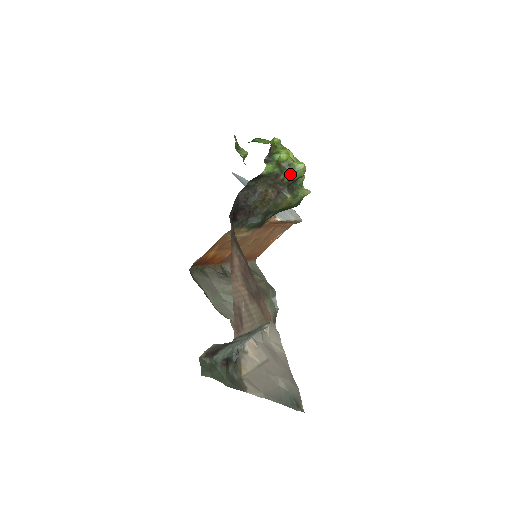
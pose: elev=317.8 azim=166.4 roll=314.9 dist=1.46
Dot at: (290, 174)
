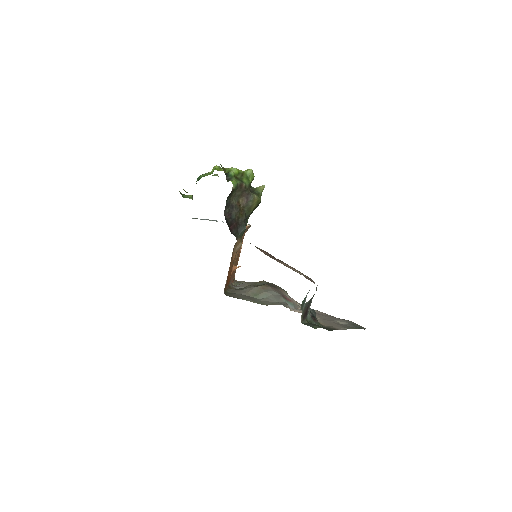
Dot at: (247, 180)
